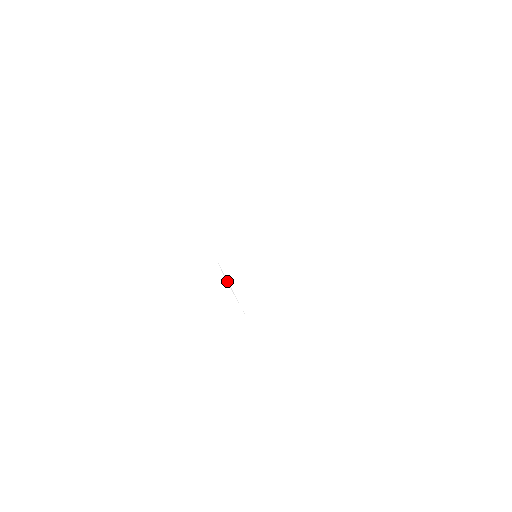
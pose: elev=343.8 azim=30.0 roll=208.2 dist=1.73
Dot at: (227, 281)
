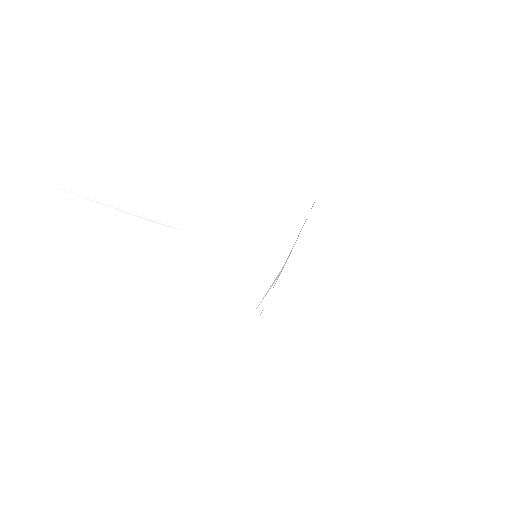
Dot at: occluded
